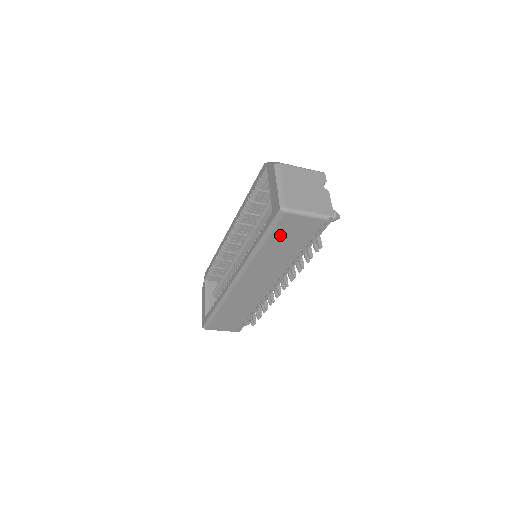
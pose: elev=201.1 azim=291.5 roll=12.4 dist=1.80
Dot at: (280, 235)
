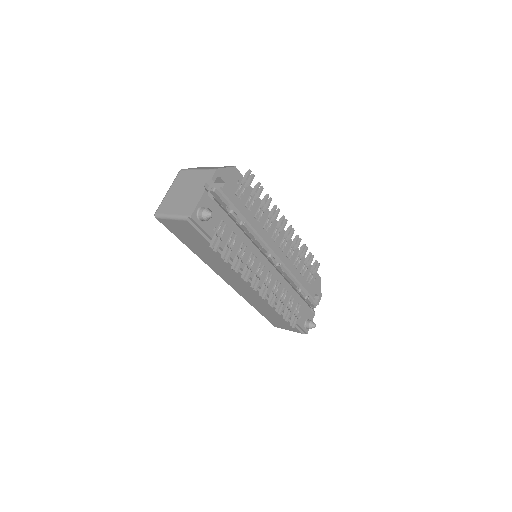
Dot at: (183, 238)
